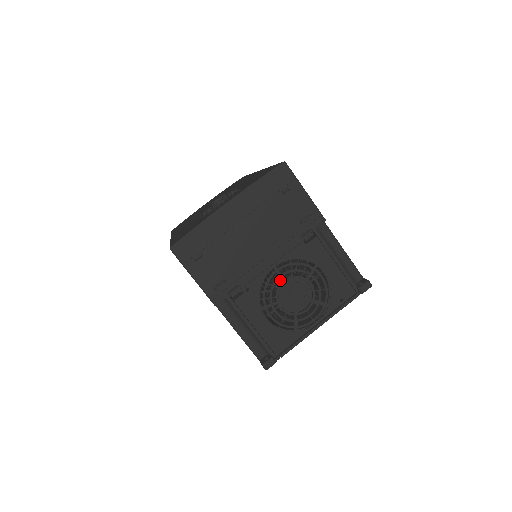
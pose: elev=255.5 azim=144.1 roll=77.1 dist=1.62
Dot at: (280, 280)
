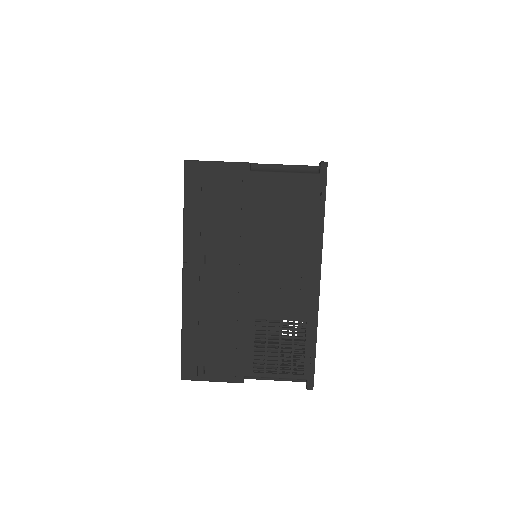
Dot at: occluded
